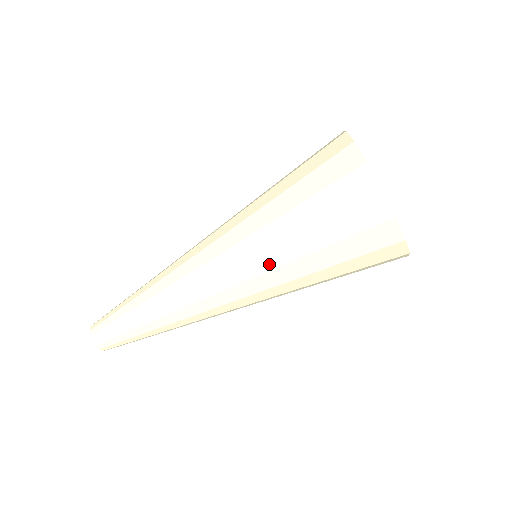
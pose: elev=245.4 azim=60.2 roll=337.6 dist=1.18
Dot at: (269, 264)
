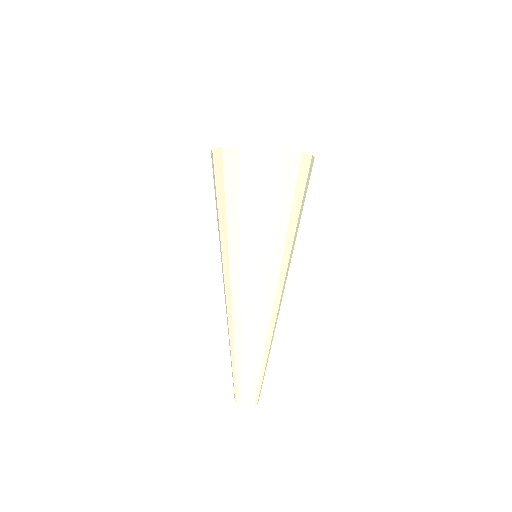
Dot at: (250, 245)
